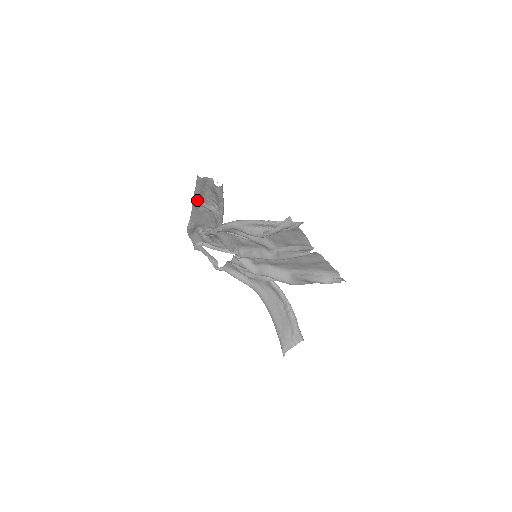
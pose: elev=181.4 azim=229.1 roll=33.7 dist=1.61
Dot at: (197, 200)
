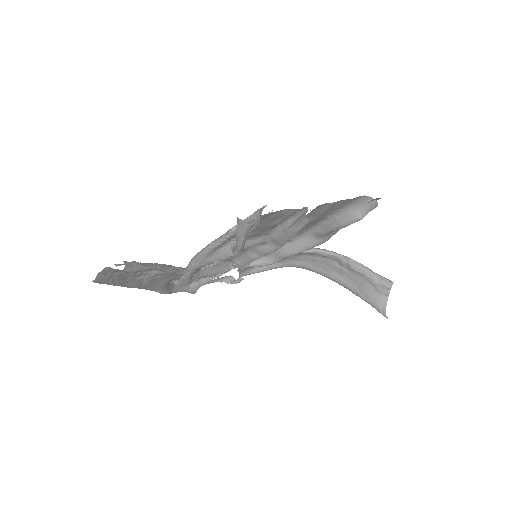
Dot at: (128, 285)
